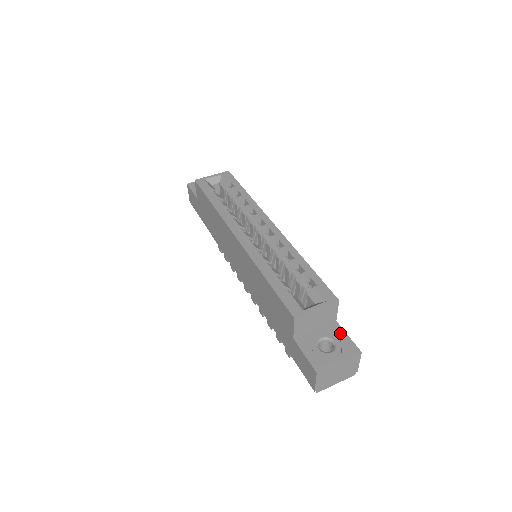
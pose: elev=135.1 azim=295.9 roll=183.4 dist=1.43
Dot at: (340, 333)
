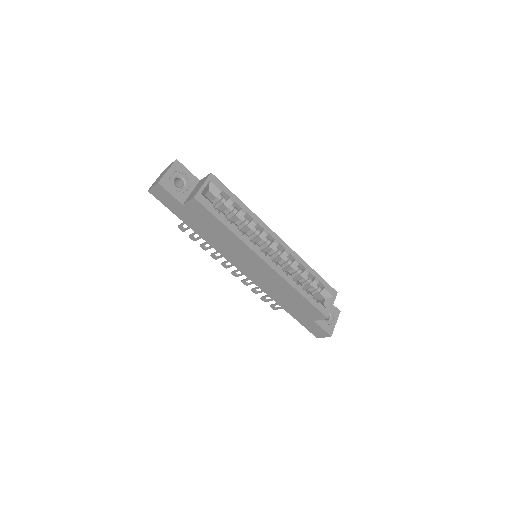
Dot at: occluded
